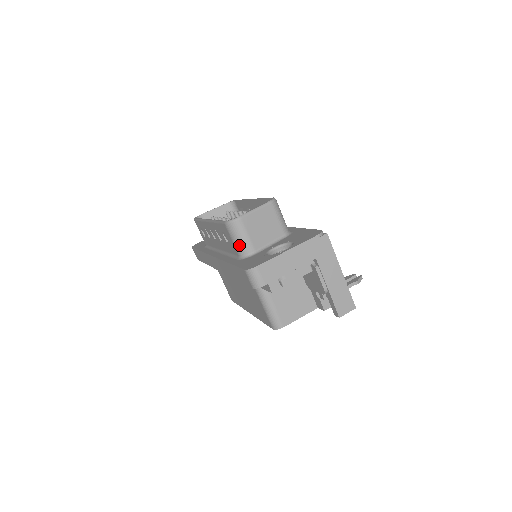
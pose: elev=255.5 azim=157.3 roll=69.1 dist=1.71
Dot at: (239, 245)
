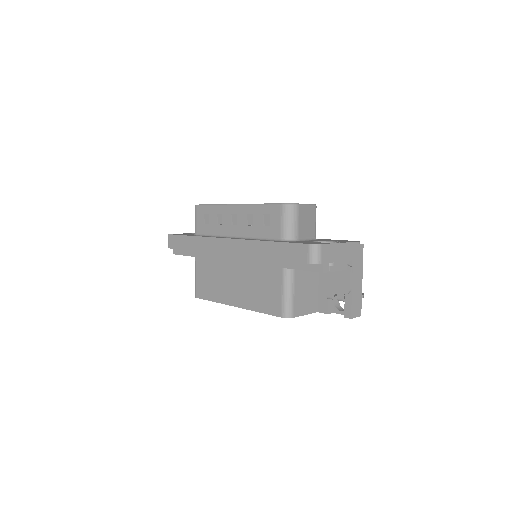
Dot at: (288, 228)
